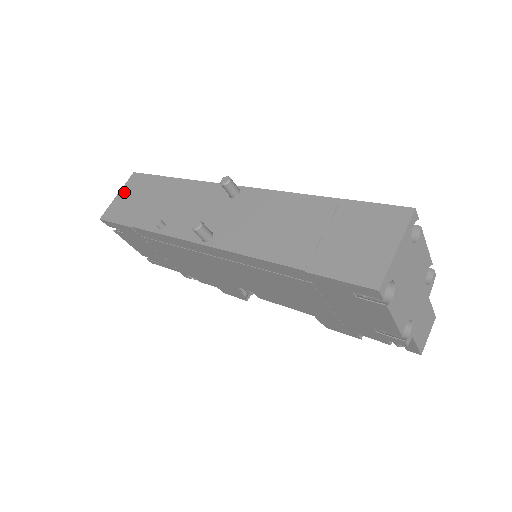
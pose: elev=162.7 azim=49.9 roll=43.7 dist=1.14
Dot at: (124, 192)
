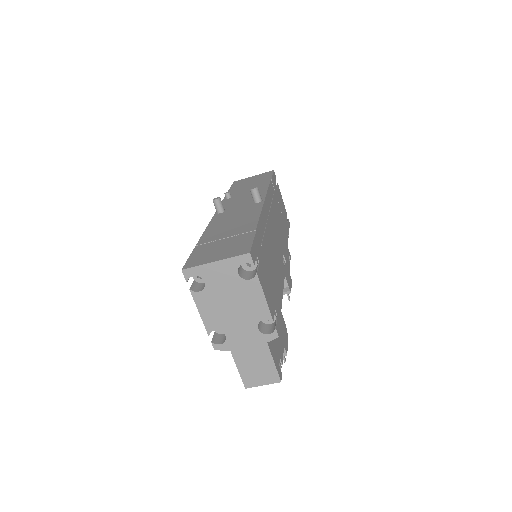
Dot at: (256, 176)
